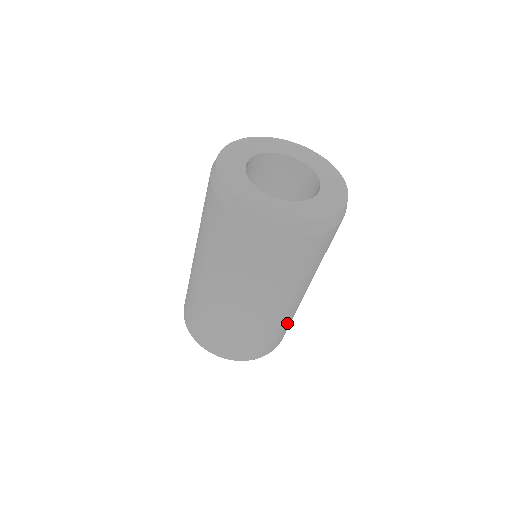
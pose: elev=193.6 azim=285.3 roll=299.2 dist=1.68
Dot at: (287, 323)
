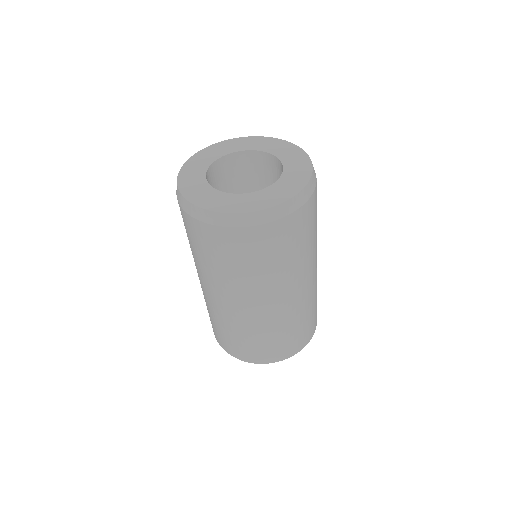
Dot at: (286, 329)
